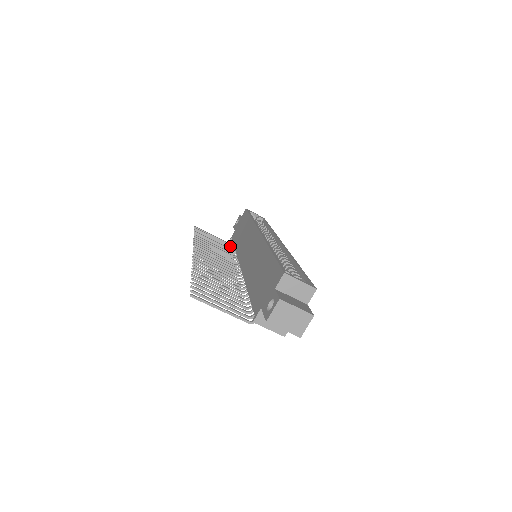
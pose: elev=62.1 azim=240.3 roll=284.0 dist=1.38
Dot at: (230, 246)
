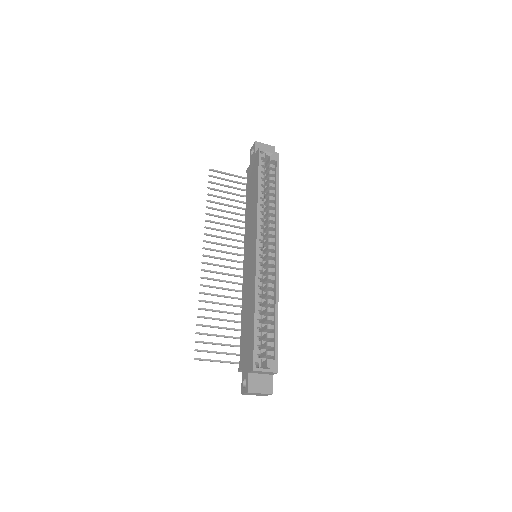
Dot at: occluded
